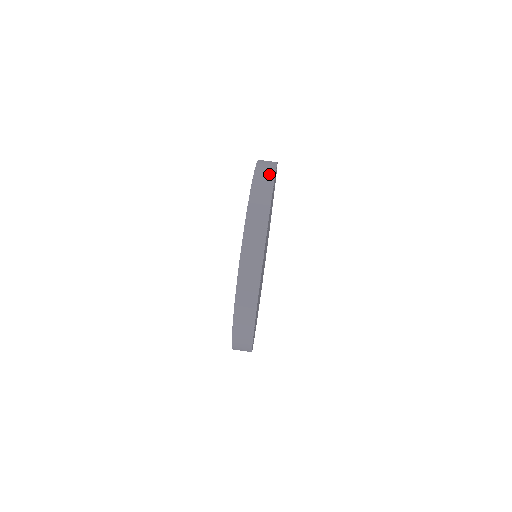
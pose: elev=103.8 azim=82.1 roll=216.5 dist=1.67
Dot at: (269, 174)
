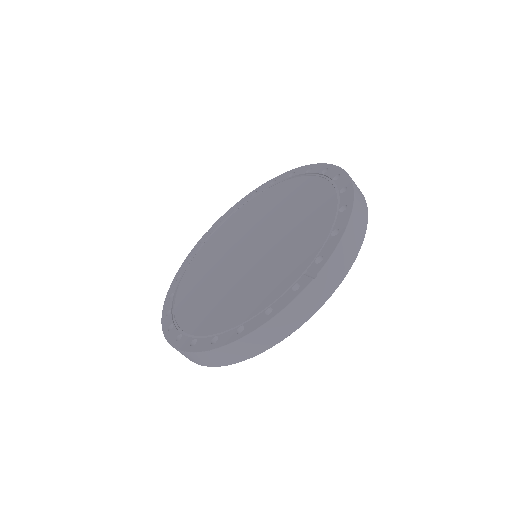
Dot at: (294, 323)
